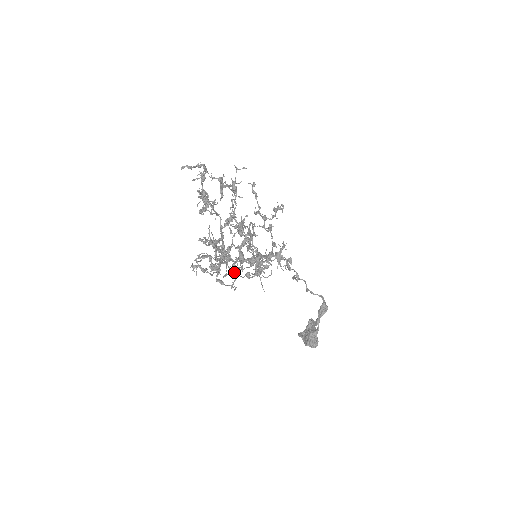
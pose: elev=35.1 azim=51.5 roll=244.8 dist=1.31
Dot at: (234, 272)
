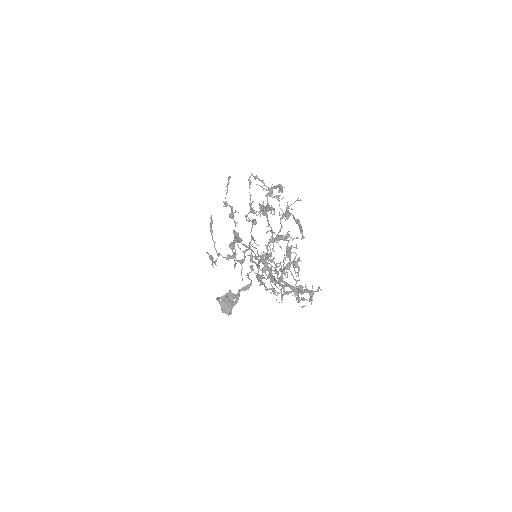
Dot at: (234, 261)
